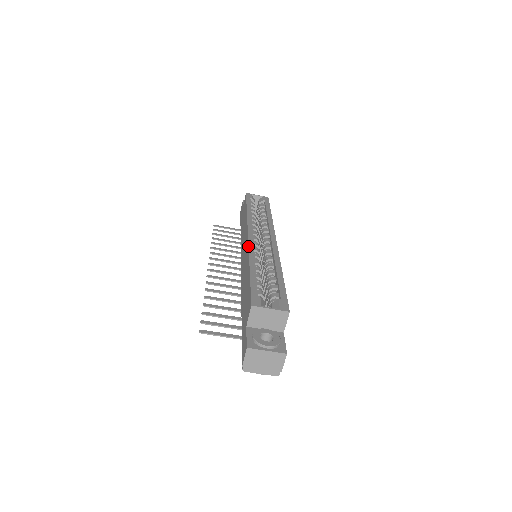
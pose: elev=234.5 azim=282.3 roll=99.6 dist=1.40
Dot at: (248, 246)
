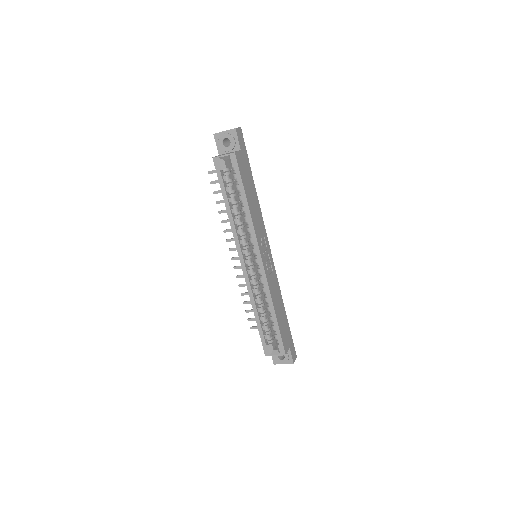
Dot at: (246, 285)
